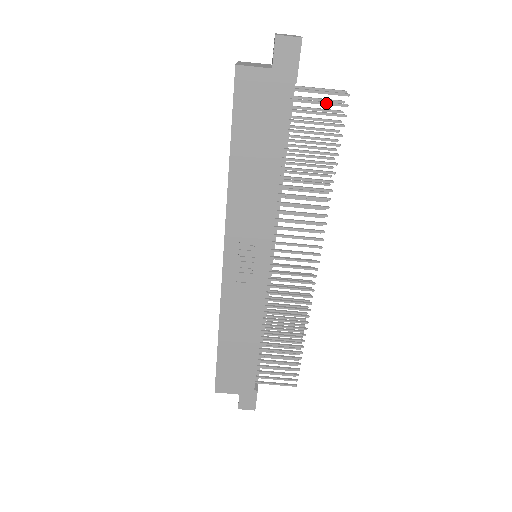
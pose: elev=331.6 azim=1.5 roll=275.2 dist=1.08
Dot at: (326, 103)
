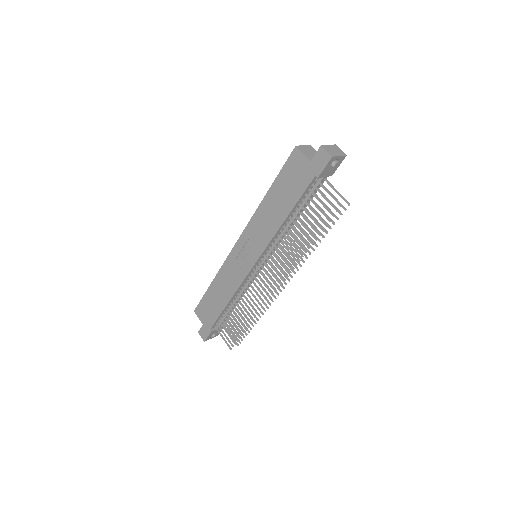
Dot at: (328, 201)
